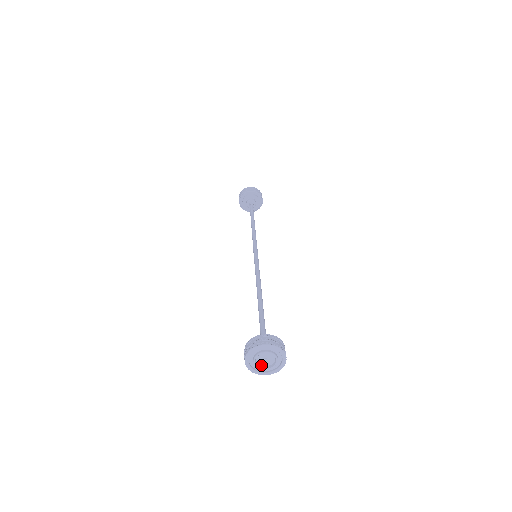
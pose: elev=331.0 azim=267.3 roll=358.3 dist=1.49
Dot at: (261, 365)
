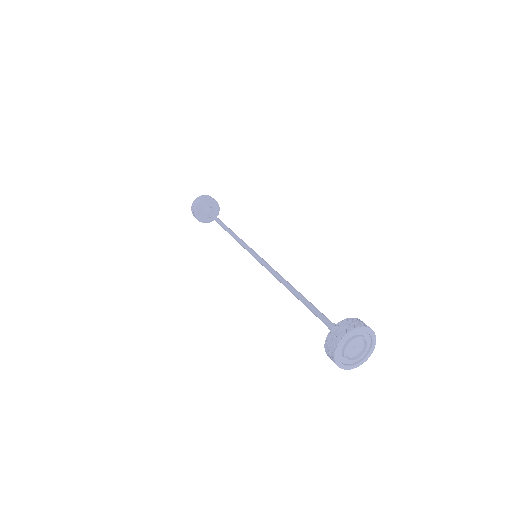
Dot at: (349, 357)
